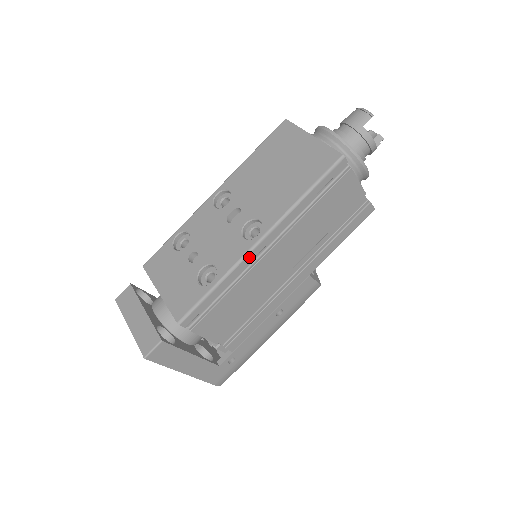
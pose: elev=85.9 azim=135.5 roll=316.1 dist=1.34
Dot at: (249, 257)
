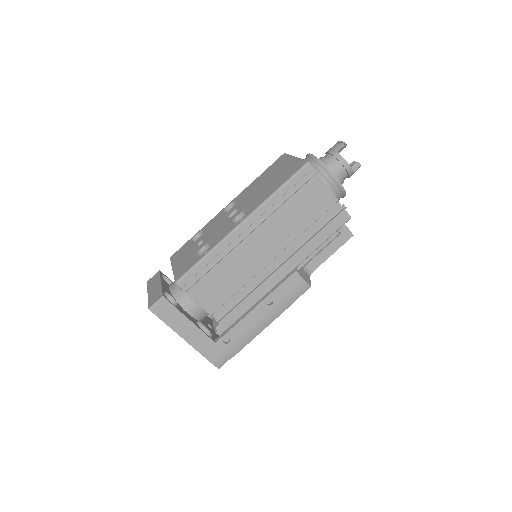
Dot at: (233, 235)
